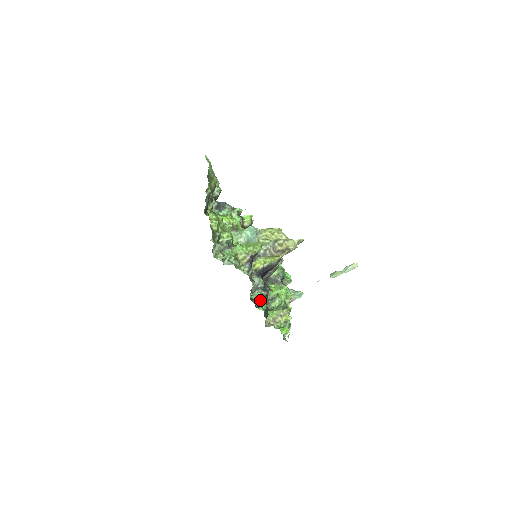
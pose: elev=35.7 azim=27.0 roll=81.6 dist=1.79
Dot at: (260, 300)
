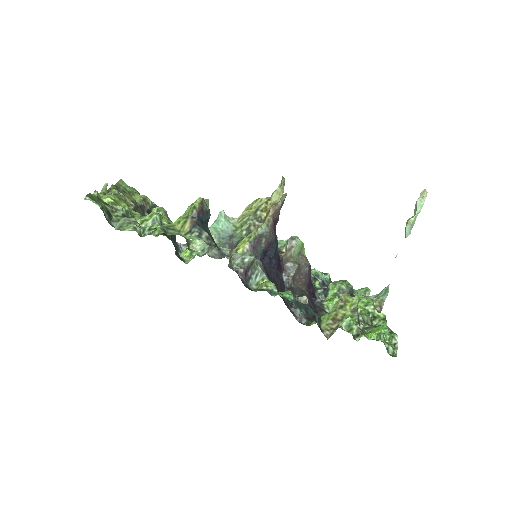
Dot at: (270, 286)
